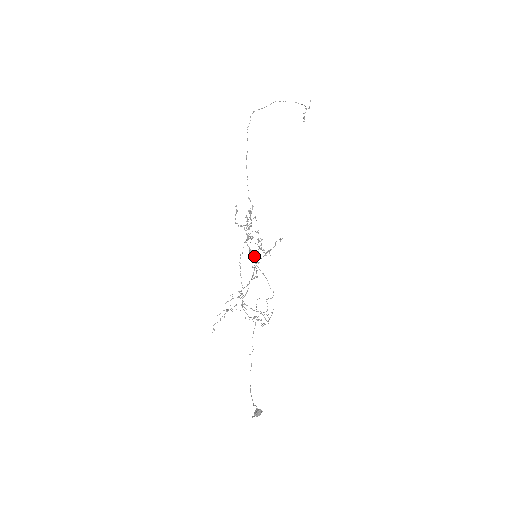
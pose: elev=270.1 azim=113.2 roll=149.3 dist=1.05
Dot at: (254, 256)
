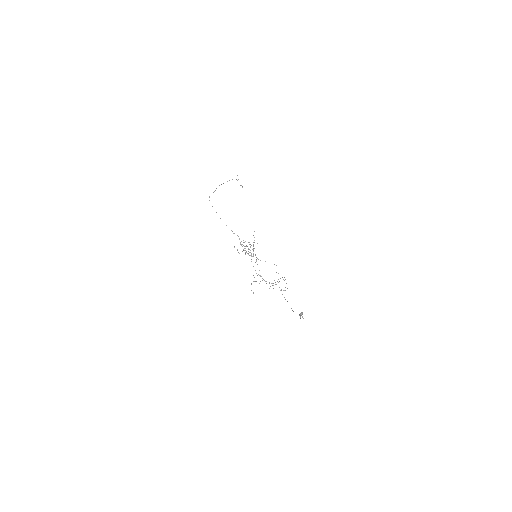
Dot at: occluded
